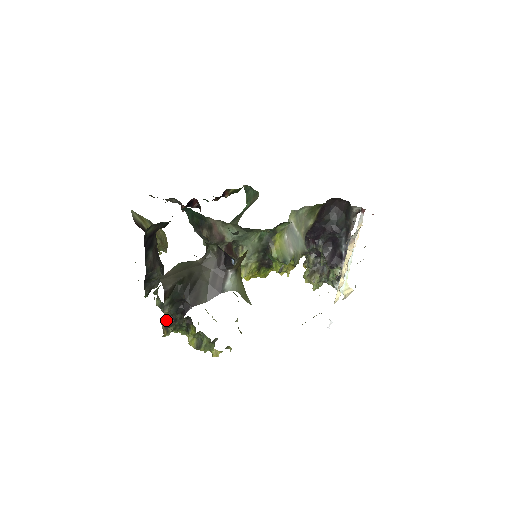
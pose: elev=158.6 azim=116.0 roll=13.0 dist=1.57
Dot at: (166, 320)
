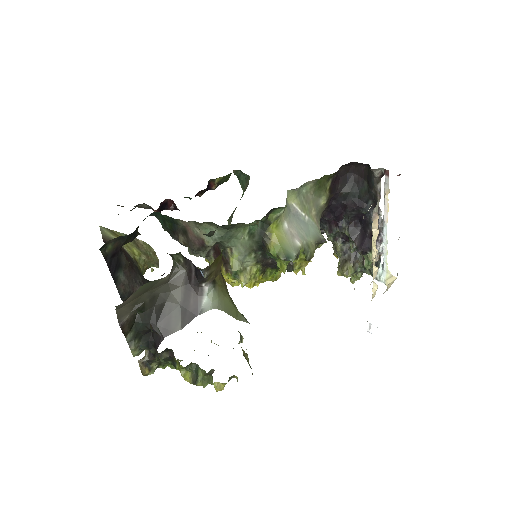
Dot at: (144, 356)
